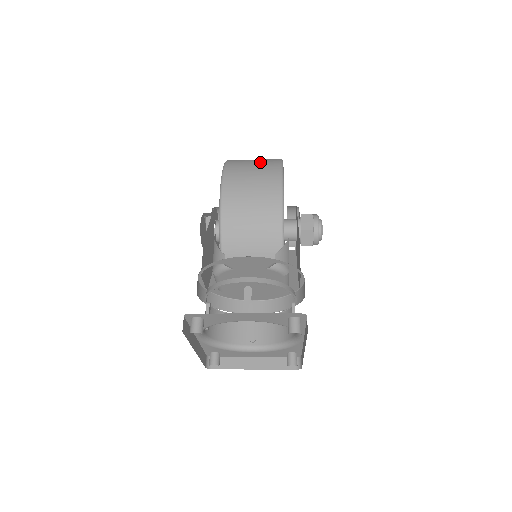
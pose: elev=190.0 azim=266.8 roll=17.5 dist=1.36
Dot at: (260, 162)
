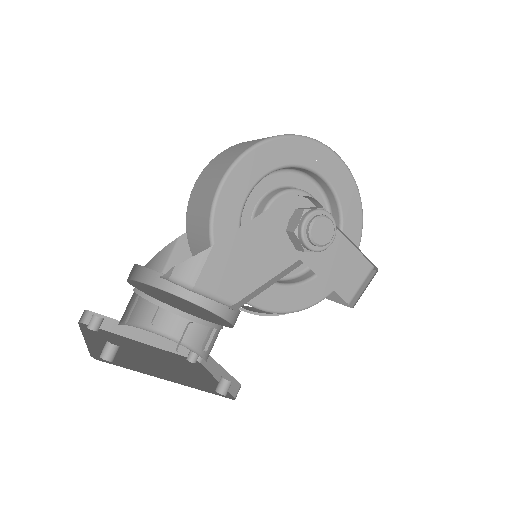
Dot at: (243, 145)
